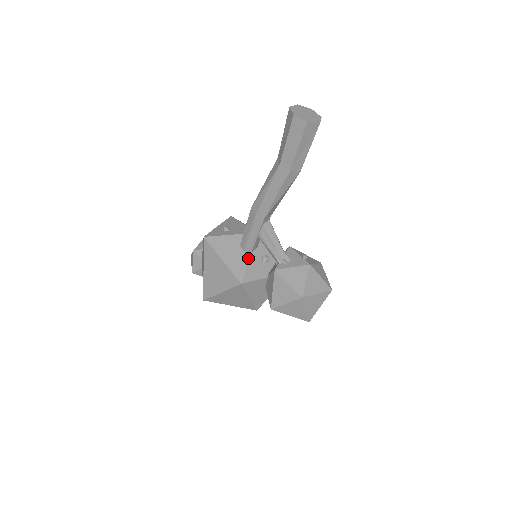
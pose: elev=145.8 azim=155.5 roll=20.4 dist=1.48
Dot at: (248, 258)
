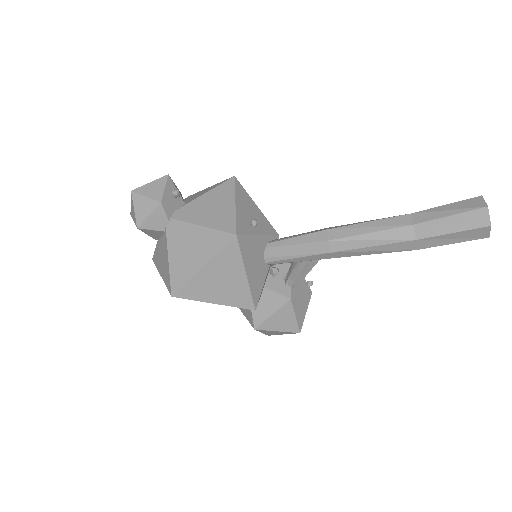
Dot at: (266, 273)
